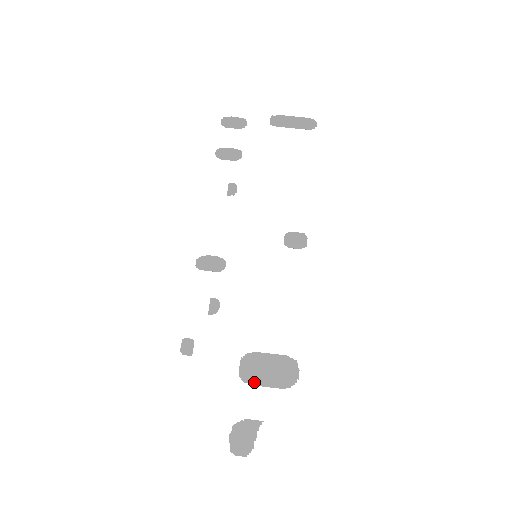
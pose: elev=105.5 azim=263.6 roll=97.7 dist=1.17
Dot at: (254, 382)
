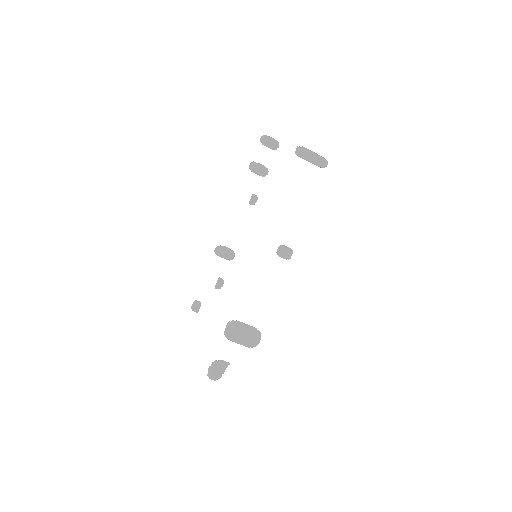
Dot at: (232, 339)
